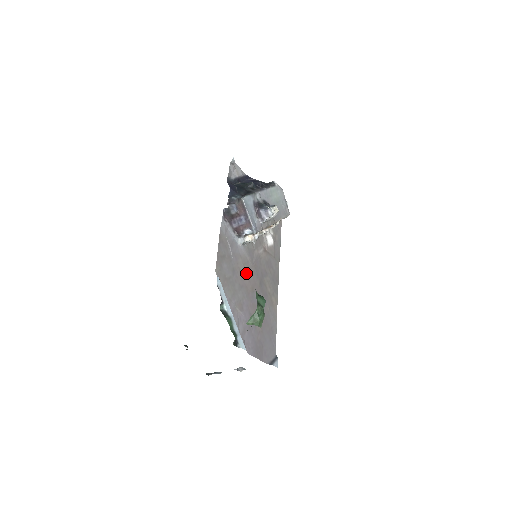
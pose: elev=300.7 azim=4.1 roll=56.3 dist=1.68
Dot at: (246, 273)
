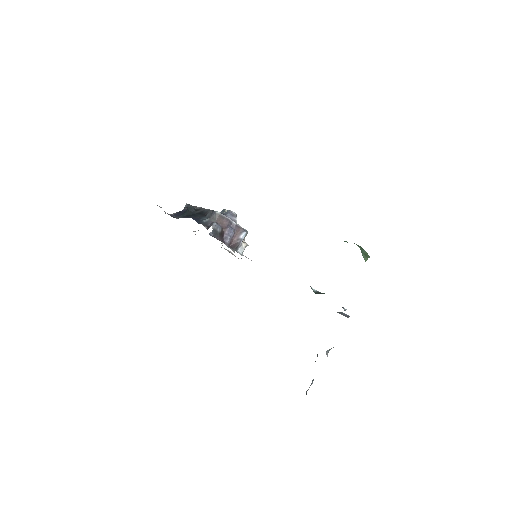
Dot at: occluded
